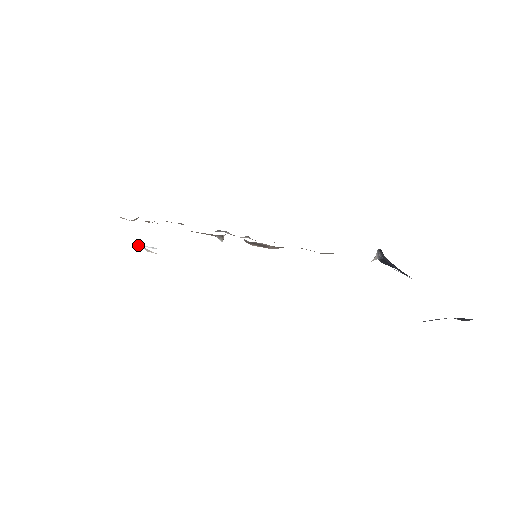
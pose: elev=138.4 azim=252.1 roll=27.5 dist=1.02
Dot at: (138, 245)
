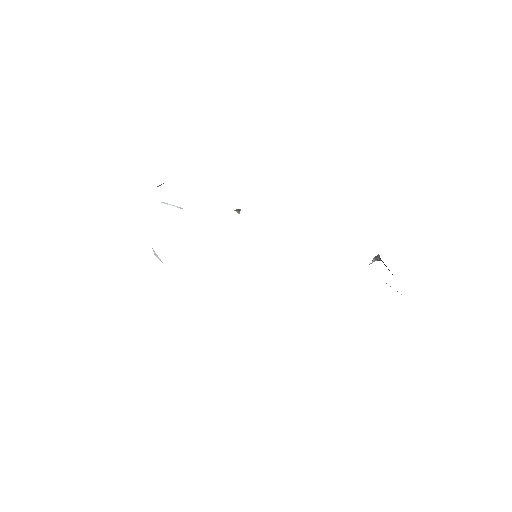
Dot at: (166, 203)
